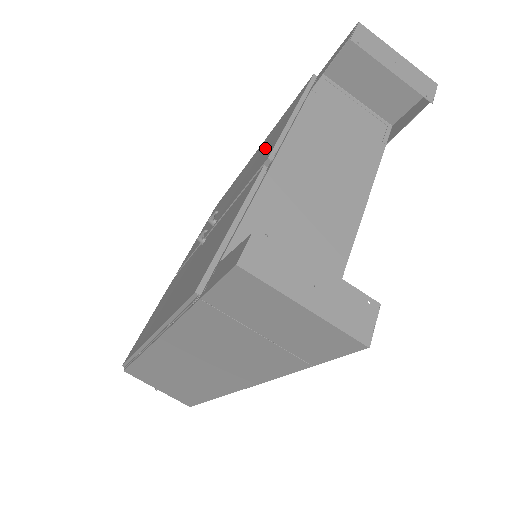
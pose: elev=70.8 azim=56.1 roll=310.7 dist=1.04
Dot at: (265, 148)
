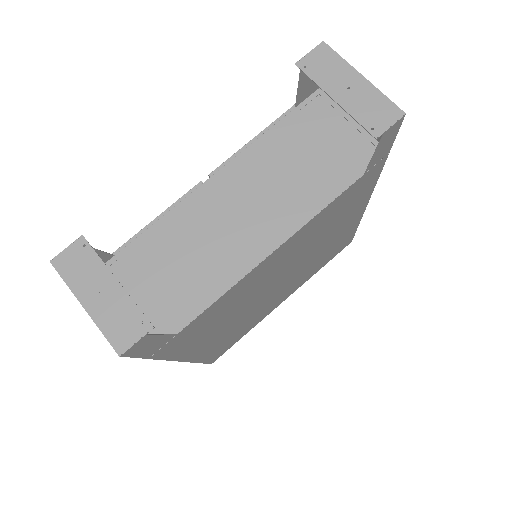
Dot at: occluded
